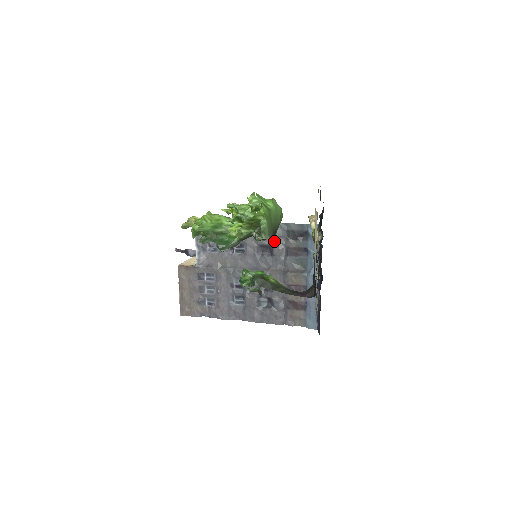
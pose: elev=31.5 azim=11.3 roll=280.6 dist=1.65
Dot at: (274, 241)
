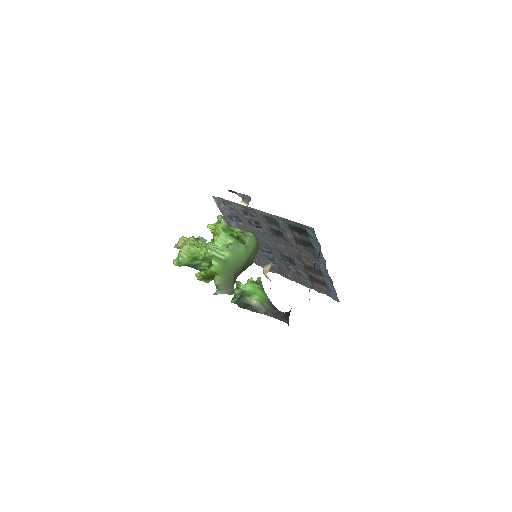
Dot at: (281, 229)
